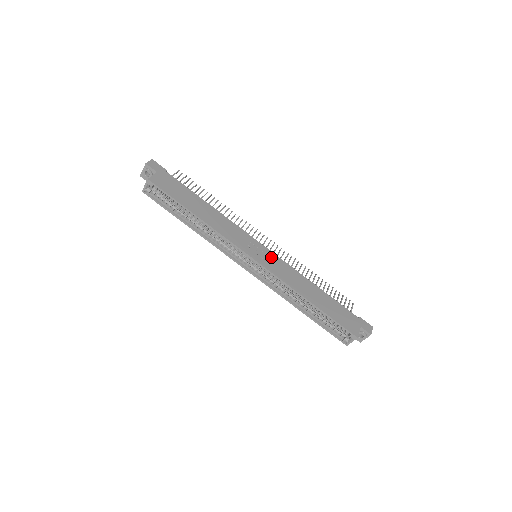
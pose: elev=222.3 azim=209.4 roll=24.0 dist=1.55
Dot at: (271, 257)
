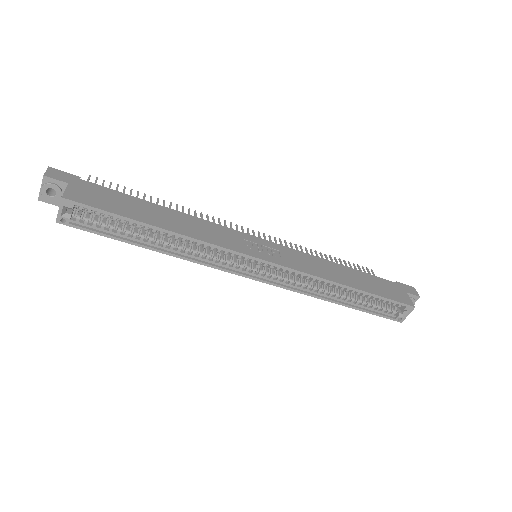
Dot at: (278, 249)
